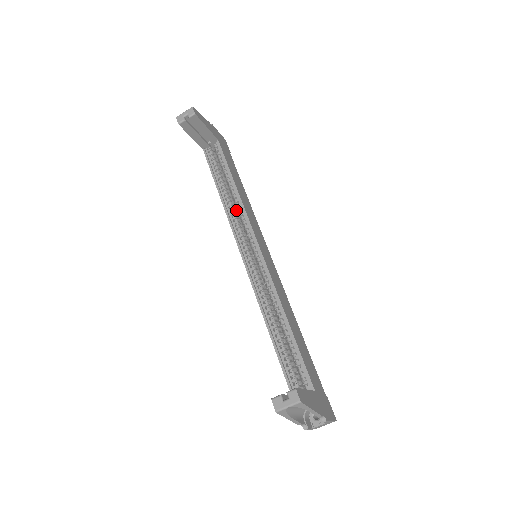
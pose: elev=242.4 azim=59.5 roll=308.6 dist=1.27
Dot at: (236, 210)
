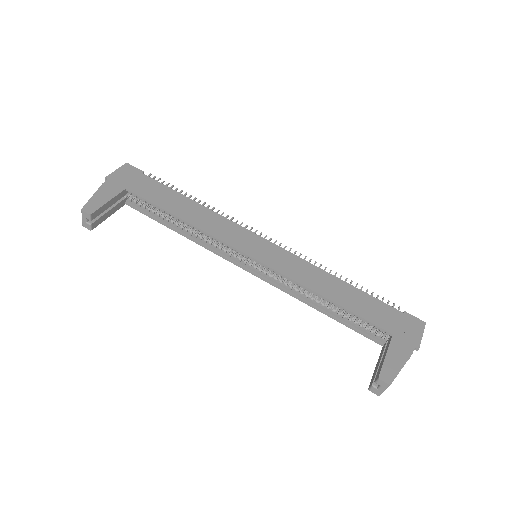
Dot at: occluded
